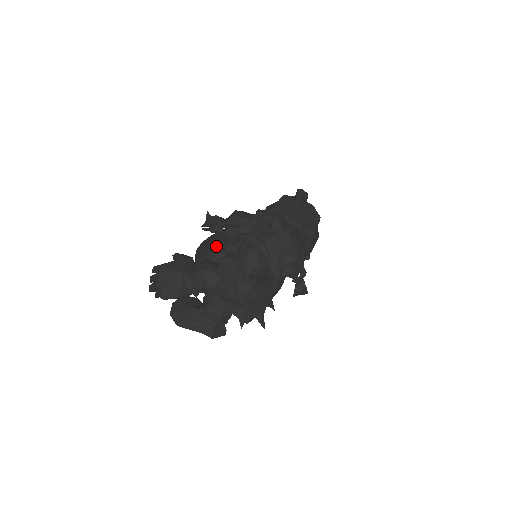
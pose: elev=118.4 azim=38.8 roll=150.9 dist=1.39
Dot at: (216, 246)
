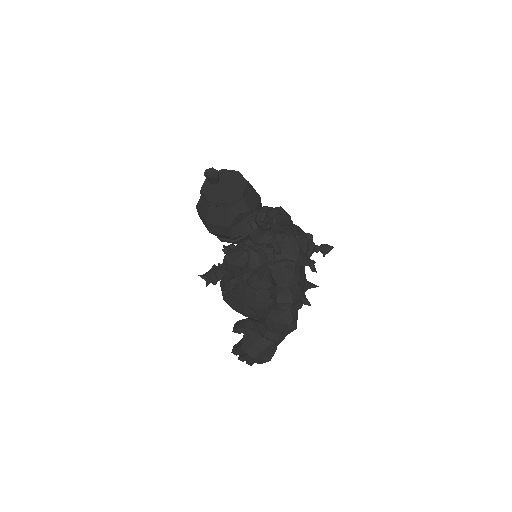
Dot at: (248, 293)
